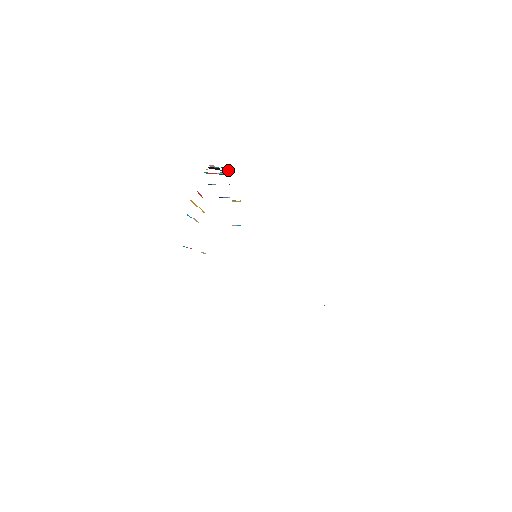
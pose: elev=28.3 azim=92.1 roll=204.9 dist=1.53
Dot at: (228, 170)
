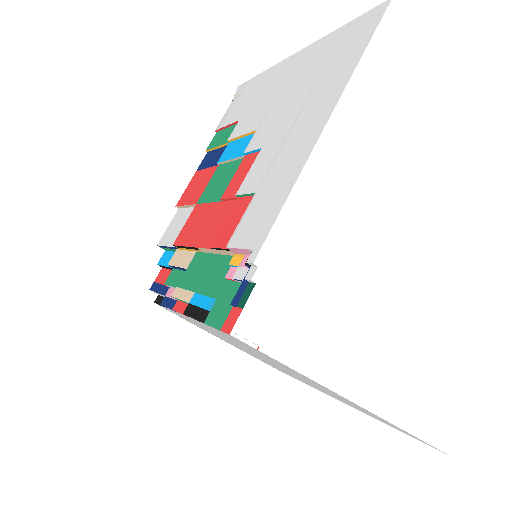
Dot at: occluded
